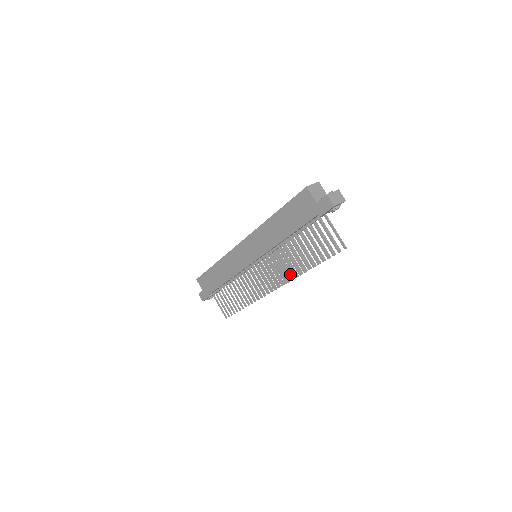
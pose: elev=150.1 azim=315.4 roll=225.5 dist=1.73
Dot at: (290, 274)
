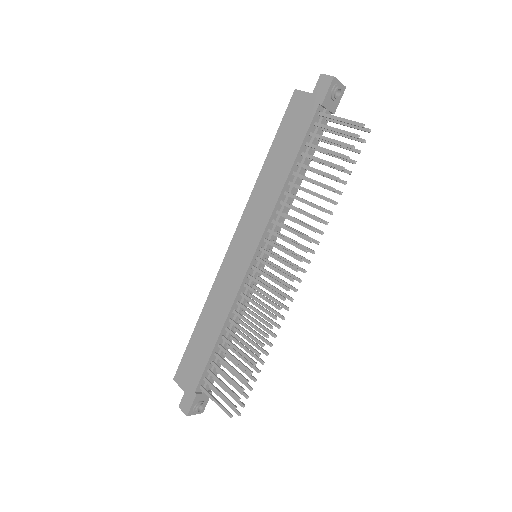
Dot at: occluded
